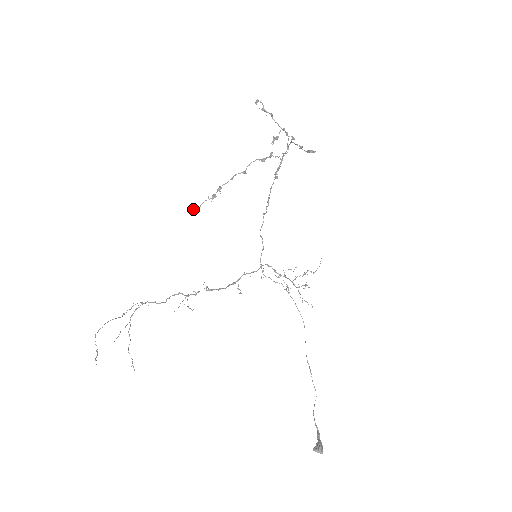
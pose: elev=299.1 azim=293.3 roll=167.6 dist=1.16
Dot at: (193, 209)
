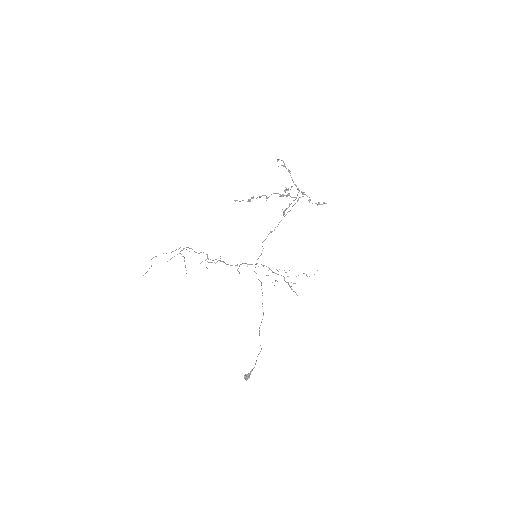
Dot at: occluded
